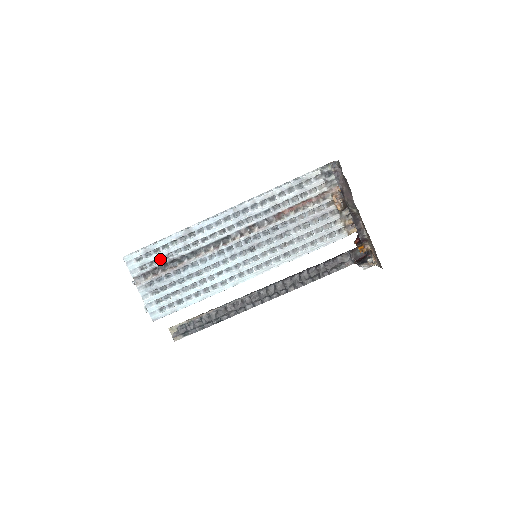
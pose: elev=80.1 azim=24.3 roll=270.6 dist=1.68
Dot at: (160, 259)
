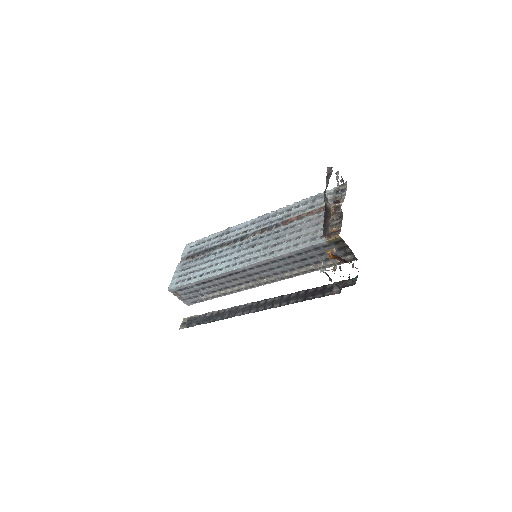
Dot at: (201, 248)
